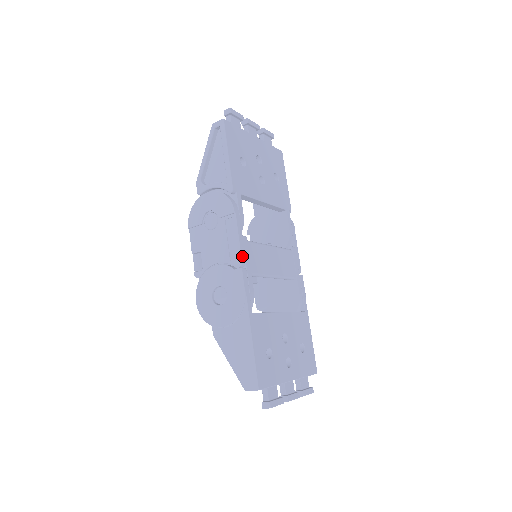
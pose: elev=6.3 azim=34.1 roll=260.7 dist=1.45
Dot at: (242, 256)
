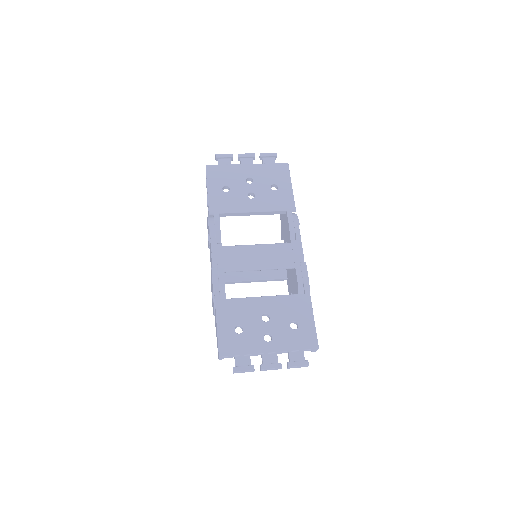
Dot at: (214, 259)
